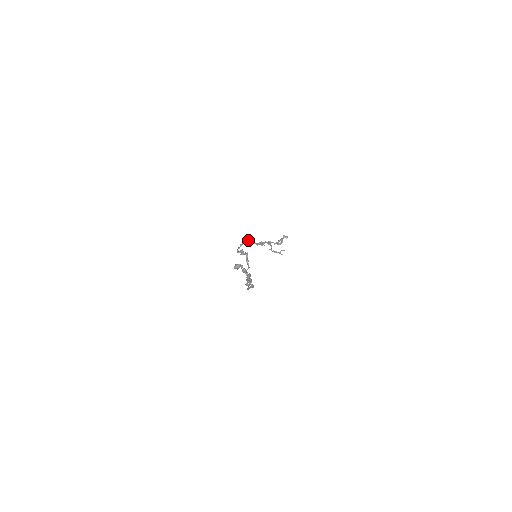
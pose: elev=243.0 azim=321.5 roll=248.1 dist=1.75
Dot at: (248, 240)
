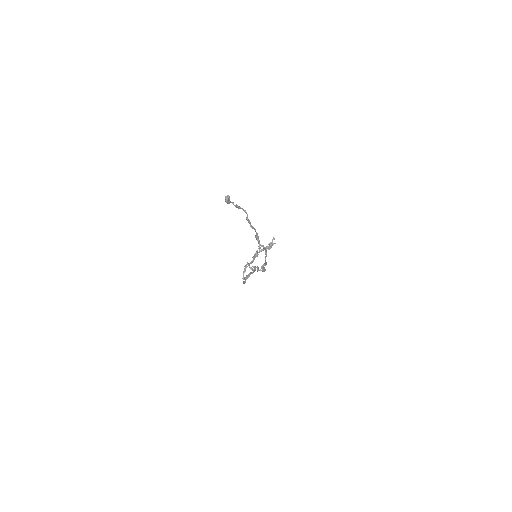
Dot at: (244, 266)
